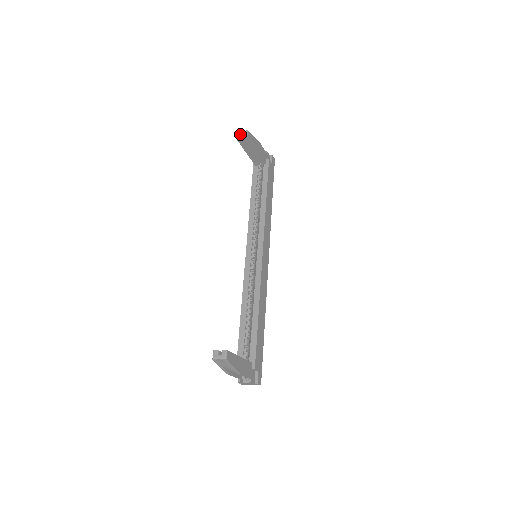
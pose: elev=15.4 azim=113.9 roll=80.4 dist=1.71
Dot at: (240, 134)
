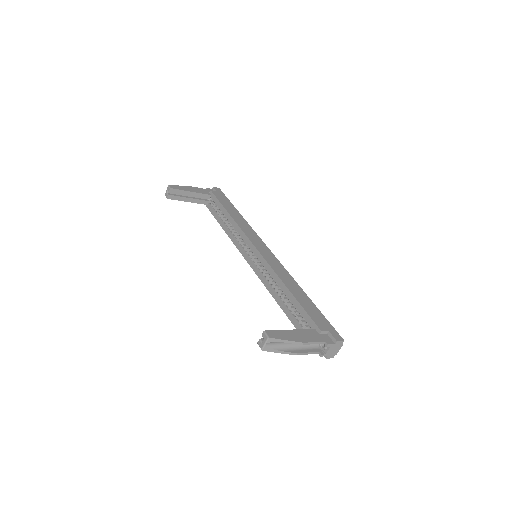
Dot at: (167, 193)
